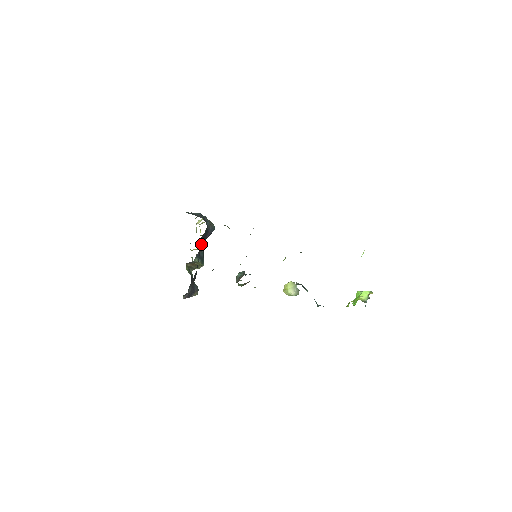
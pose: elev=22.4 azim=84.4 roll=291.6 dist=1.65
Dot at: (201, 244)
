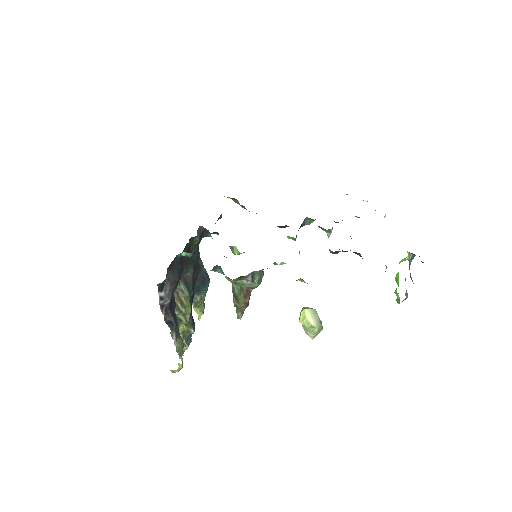
Dot at: (190, 264)
